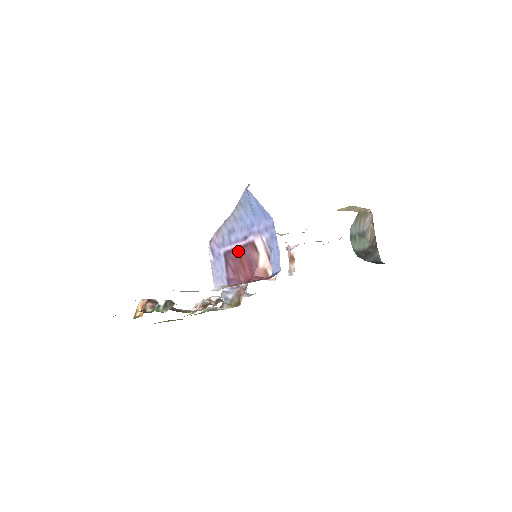
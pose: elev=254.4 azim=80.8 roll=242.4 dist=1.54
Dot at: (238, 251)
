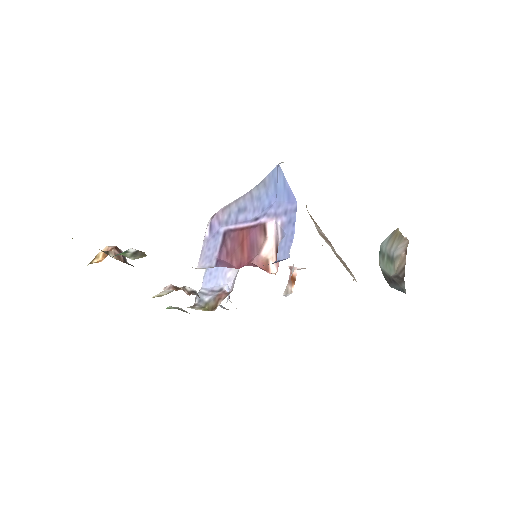
Dot at: (242, 231)
